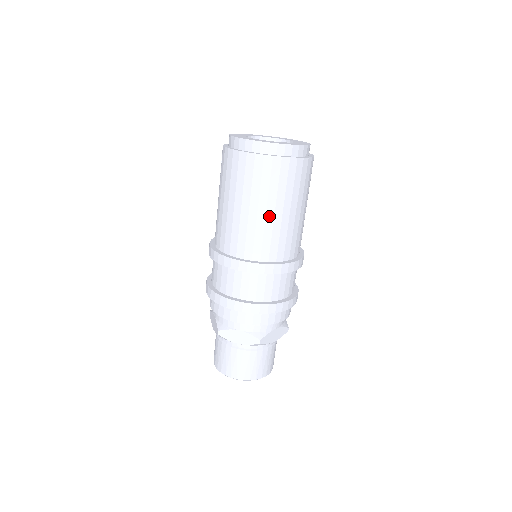
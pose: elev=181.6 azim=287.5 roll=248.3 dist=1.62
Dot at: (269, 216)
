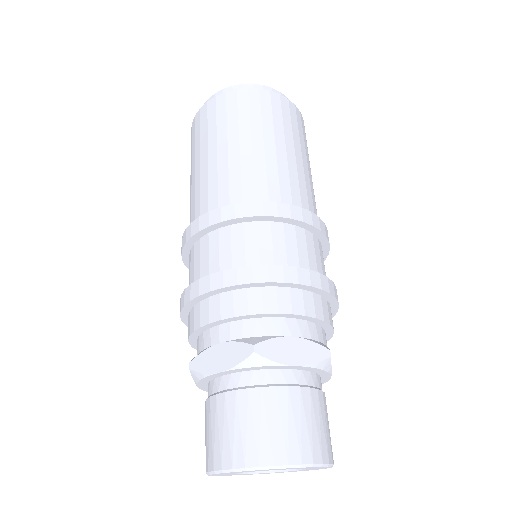
Dot at: (233, 151)
